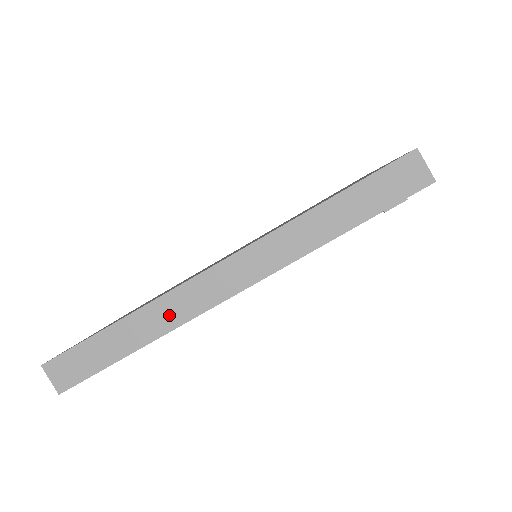
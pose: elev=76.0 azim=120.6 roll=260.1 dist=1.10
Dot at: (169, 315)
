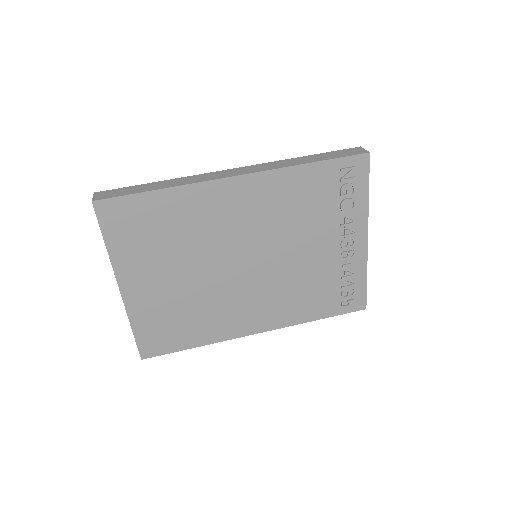
Dot at: (191, 180)
